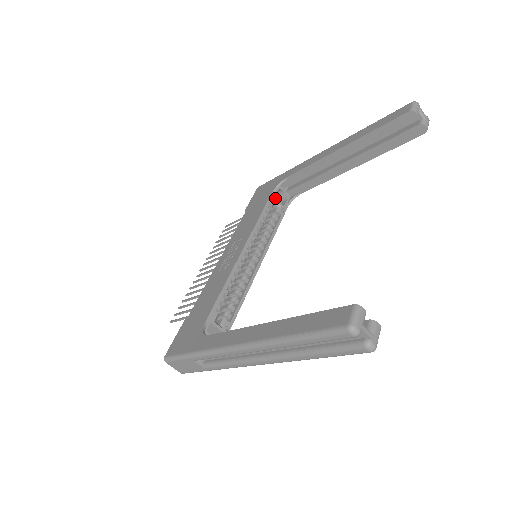
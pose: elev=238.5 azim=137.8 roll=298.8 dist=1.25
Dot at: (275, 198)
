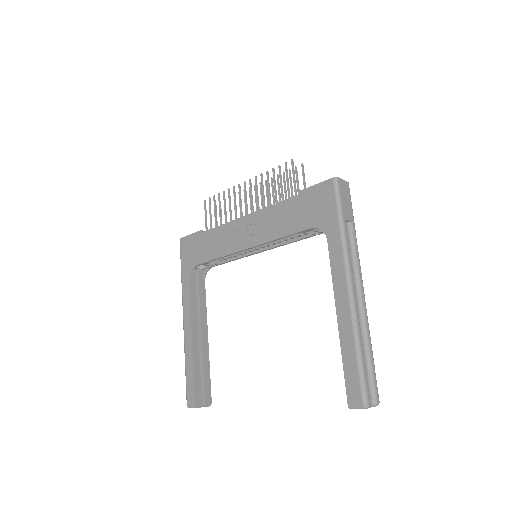
Dot at: (312, 230)
